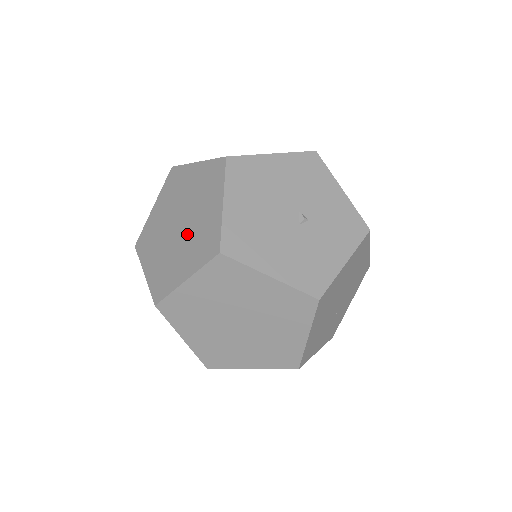
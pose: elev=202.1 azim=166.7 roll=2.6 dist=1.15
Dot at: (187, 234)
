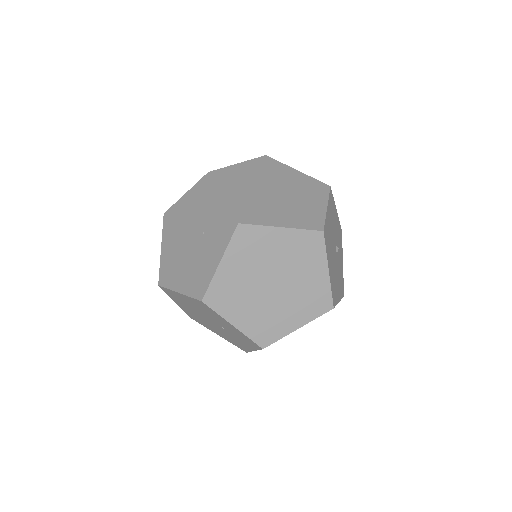
Dot at: (289, 293)
